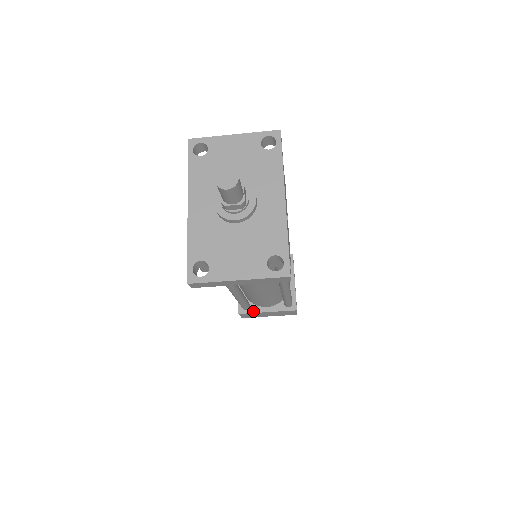
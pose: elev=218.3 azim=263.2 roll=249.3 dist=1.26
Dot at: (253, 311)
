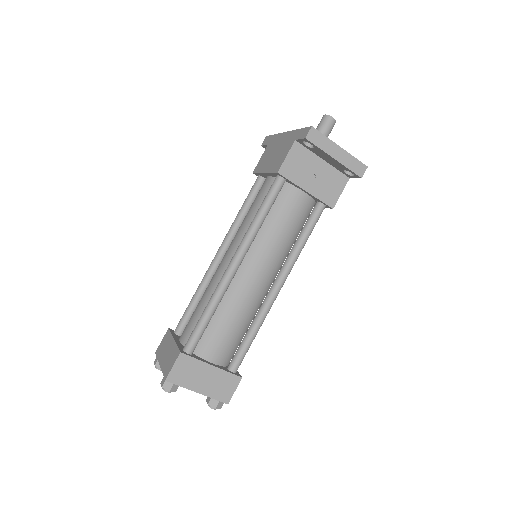
Dot at: (197, 358)
